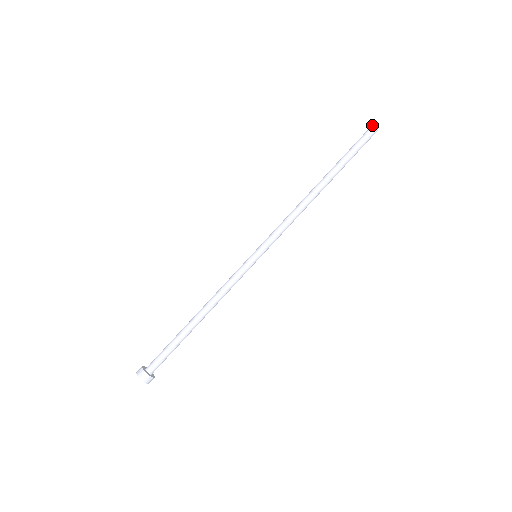
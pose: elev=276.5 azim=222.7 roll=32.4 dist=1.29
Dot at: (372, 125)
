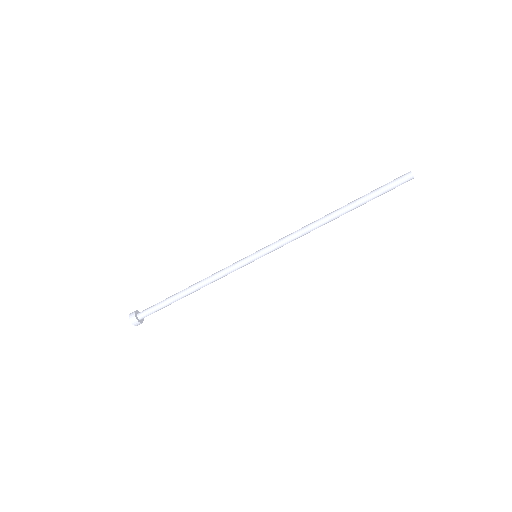
Dot at: (412, 174)
